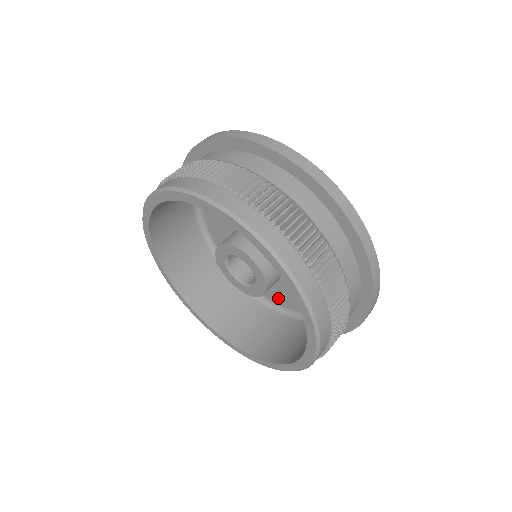
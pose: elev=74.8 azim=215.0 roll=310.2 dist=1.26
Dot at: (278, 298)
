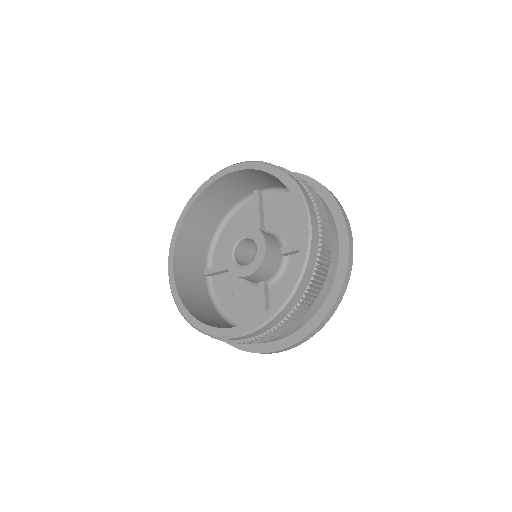
Dot at: (240, 313)
